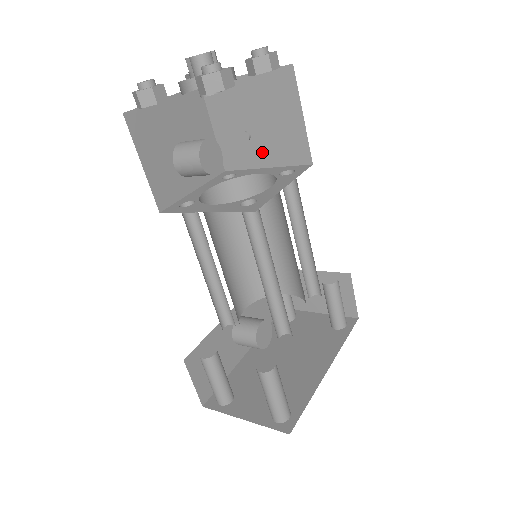
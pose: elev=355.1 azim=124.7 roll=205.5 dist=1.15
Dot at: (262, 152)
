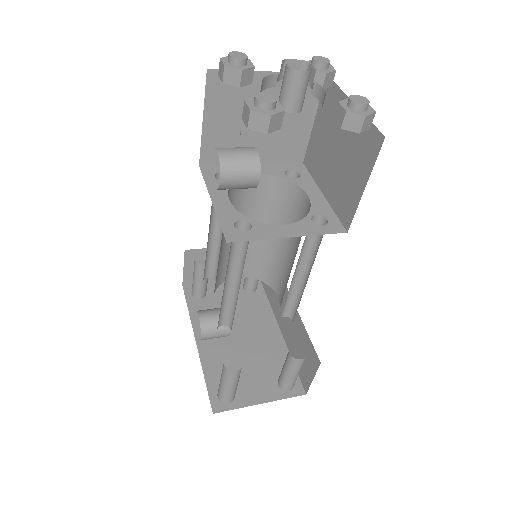
Dot at: occluded
